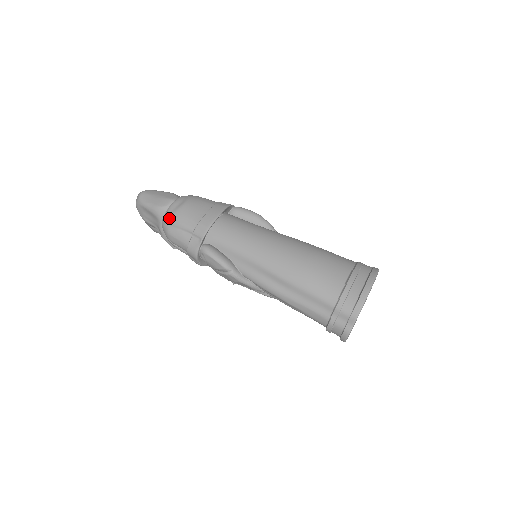
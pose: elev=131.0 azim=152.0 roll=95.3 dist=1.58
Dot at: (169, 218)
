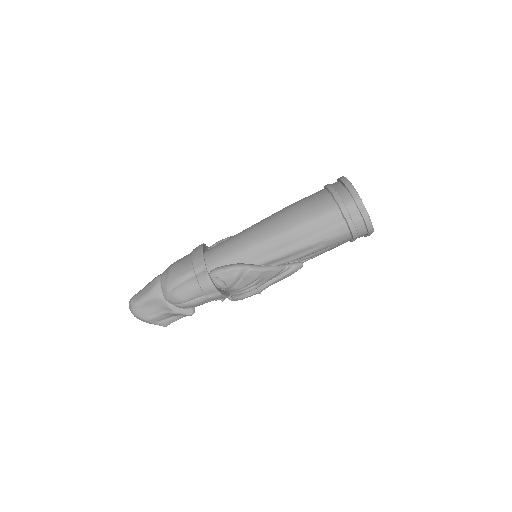
Dot at: (167, 285)
